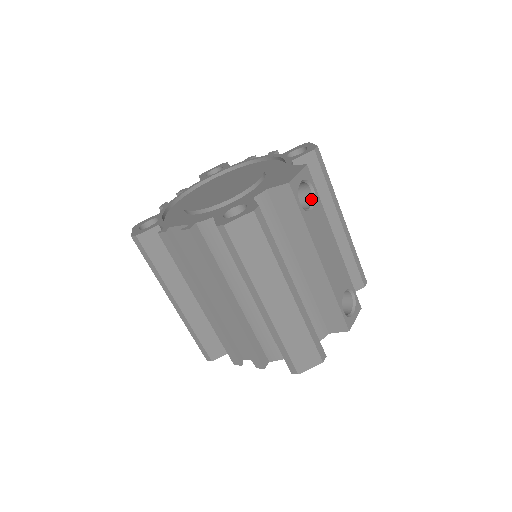
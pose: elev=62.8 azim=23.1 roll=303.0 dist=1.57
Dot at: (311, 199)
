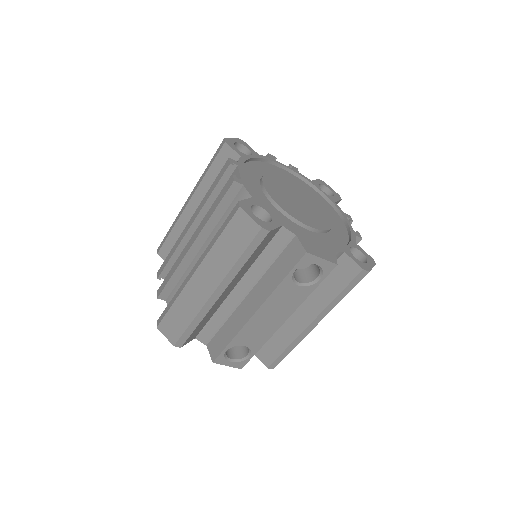
Dot at: (309, 281)
